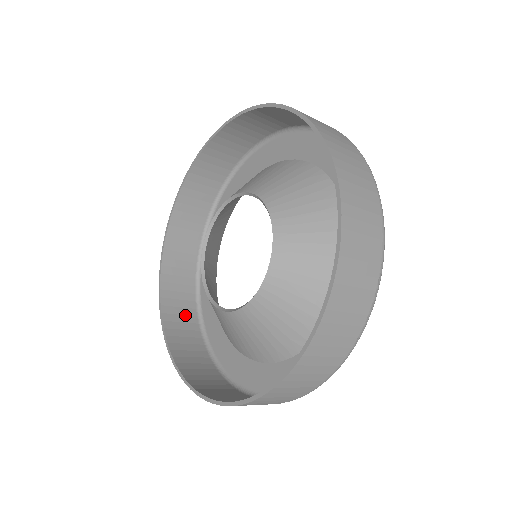
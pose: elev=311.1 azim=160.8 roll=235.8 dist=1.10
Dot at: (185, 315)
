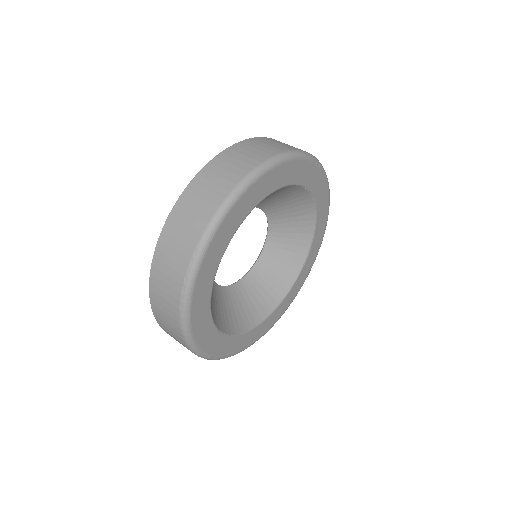
Dot at: occluded
